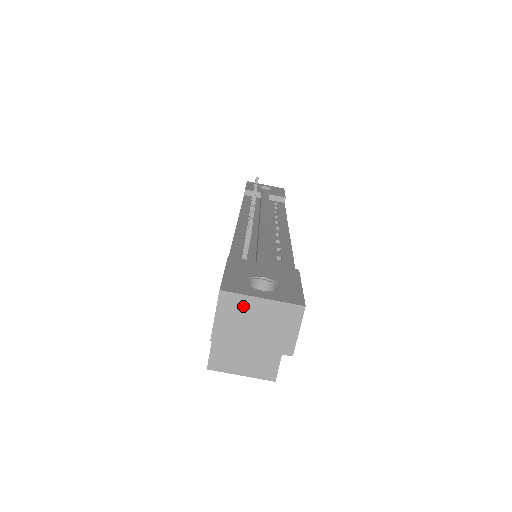
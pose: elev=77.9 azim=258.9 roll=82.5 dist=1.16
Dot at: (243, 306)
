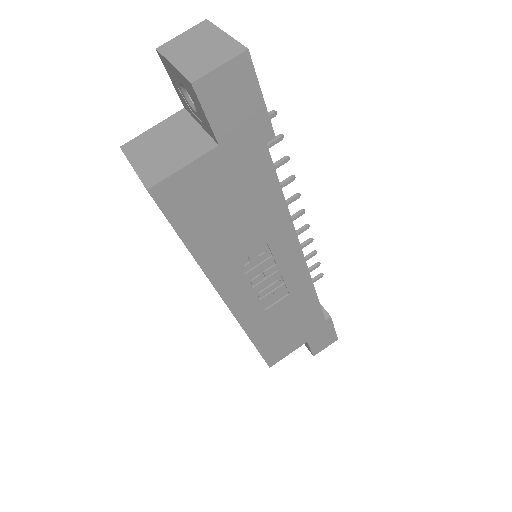
Dot at: (207, 34)
